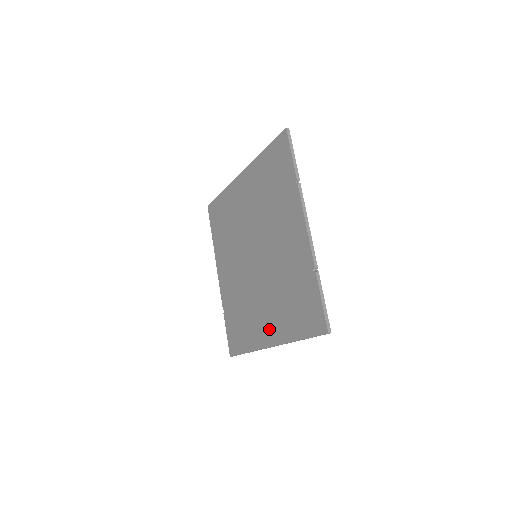
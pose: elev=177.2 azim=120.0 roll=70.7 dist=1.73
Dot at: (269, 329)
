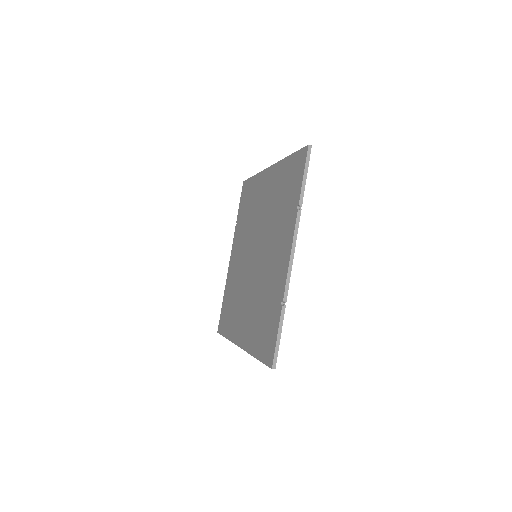
Dot at: (243, 331)
